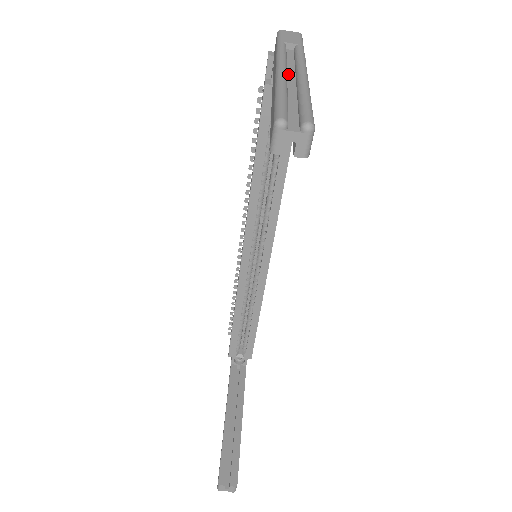
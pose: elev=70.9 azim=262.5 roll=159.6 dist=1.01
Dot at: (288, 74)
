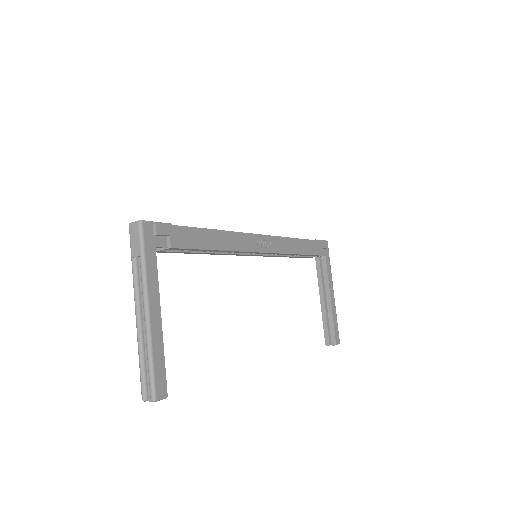
Dot at: (143, 314)
